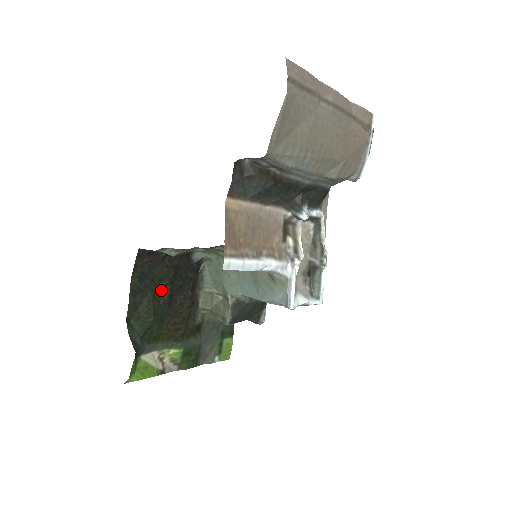
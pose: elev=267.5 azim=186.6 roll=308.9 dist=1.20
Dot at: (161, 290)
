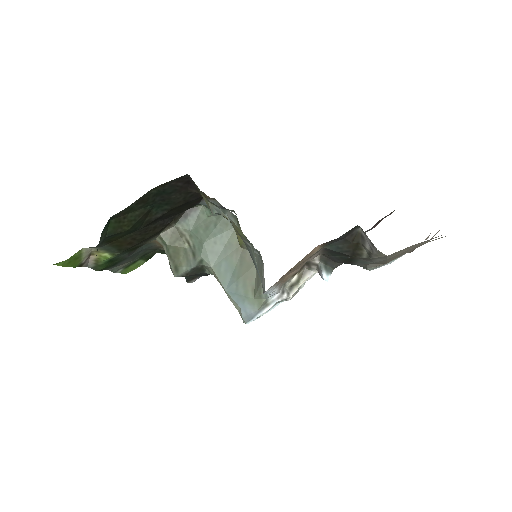
Dot at: (158, 210)
